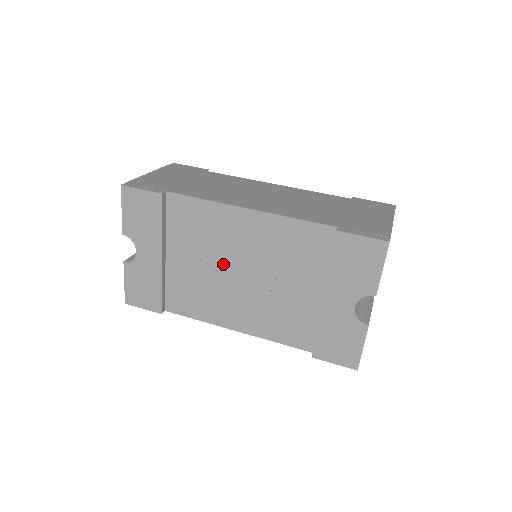
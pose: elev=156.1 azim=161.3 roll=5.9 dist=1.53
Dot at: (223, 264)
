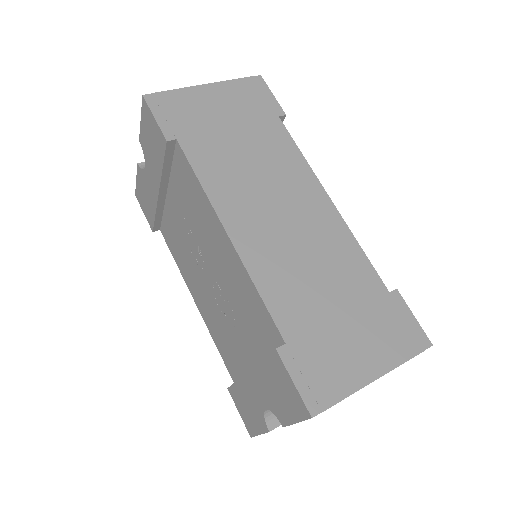
Dot at: (199, 250)
